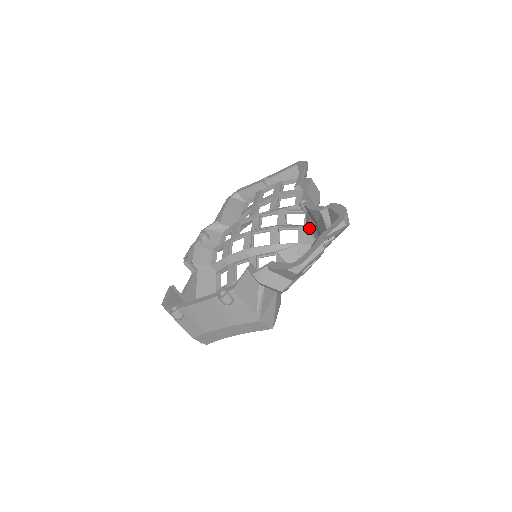
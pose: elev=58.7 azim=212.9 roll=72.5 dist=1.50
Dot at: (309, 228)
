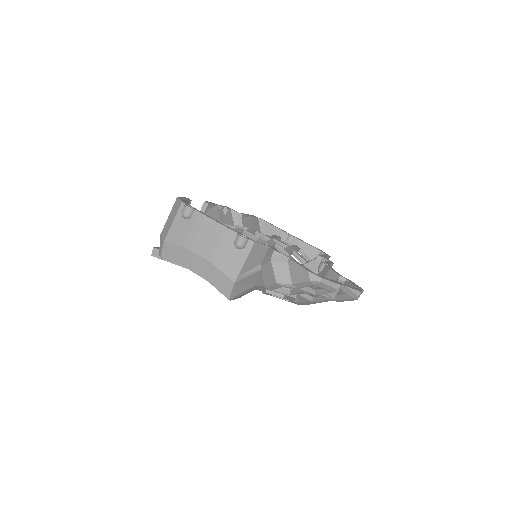
Dot at: occluded
